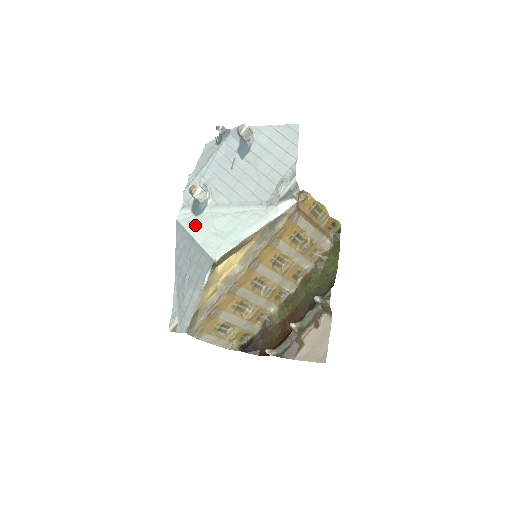
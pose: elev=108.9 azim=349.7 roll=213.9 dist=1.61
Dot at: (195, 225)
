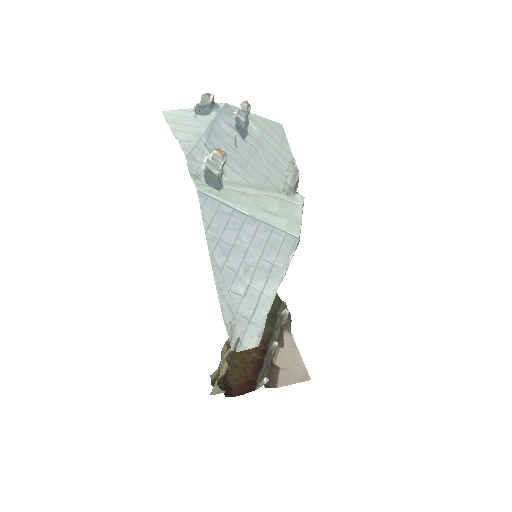
Dot at: (232, 199)
